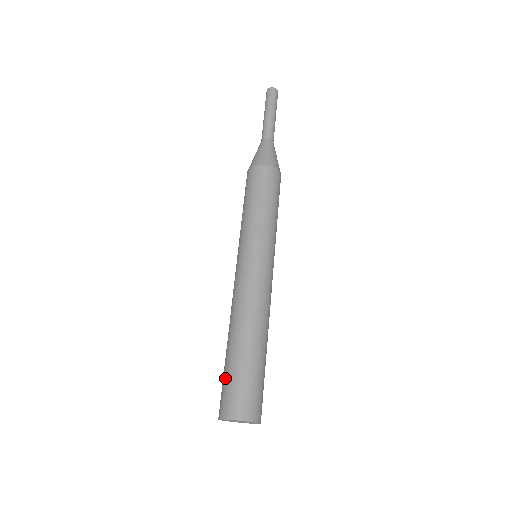
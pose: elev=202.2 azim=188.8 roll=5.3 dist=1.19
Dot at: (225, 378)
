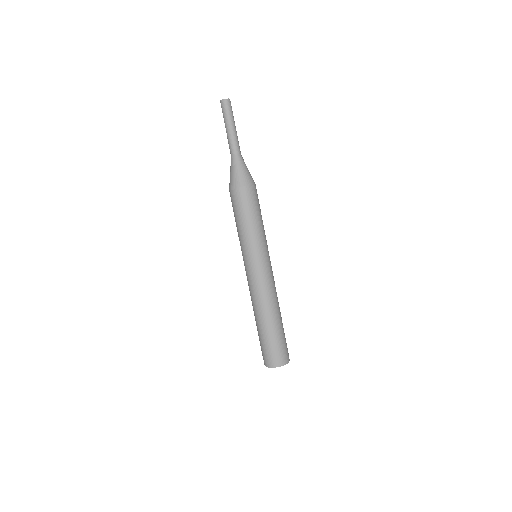
Dot at: (271, 344)
